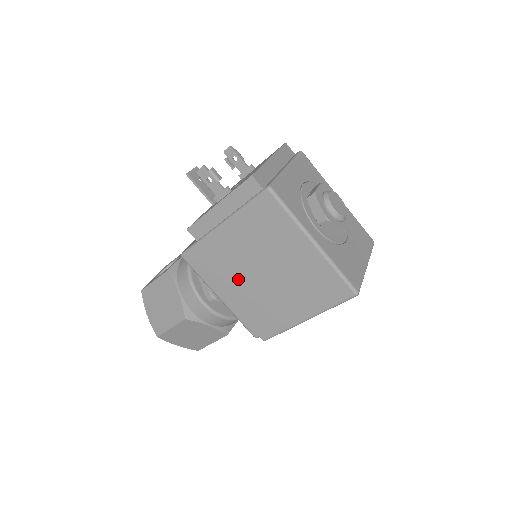
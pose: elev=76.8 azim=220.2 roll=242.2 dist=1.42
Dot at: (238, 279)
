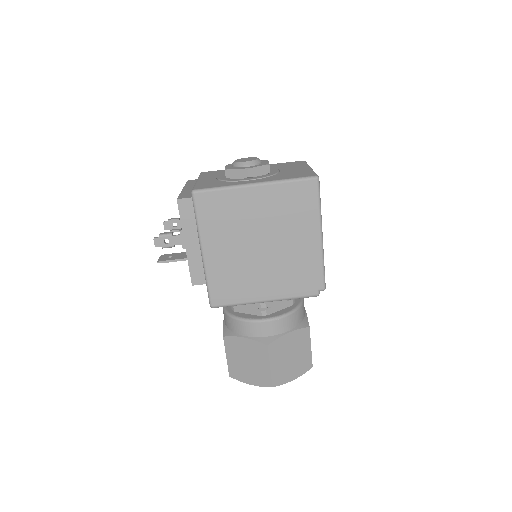
Dot at: (255, 271)
